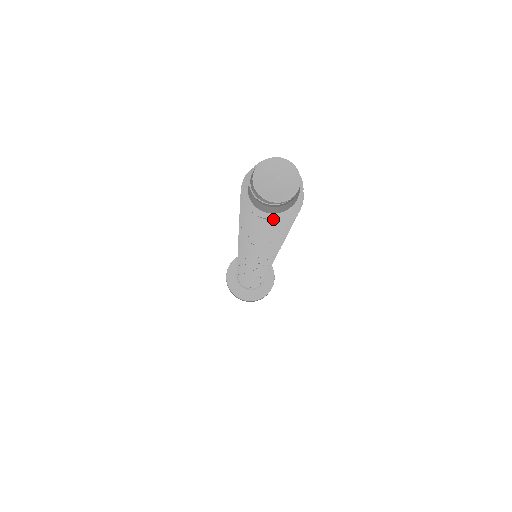
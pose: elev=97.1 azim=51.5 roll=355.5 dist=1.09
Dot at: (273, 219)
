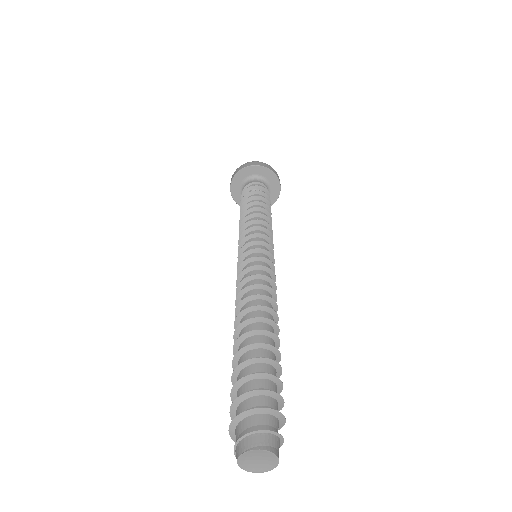
Dot at: occluded
